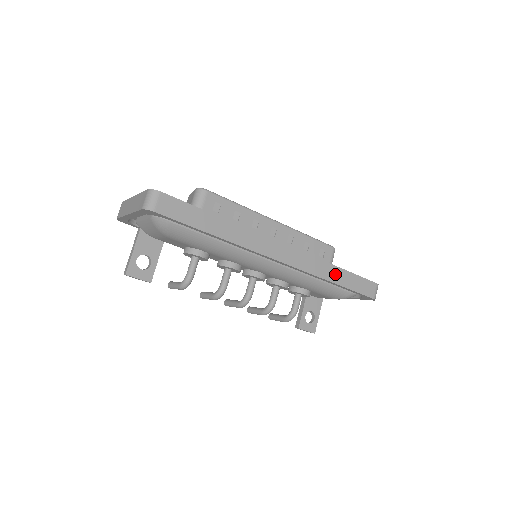
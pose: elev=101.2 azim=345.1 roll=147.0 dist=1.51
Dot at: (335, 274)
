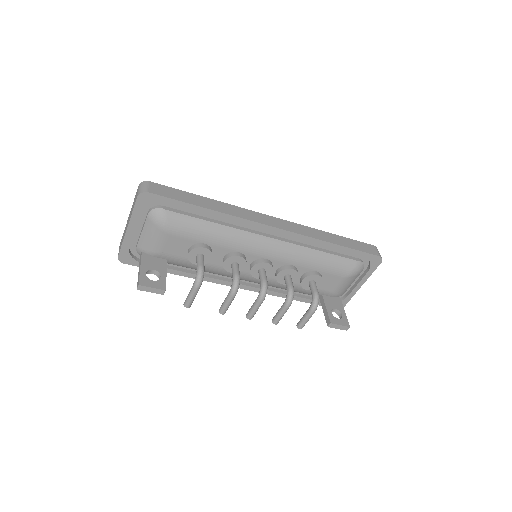
Dot at: (331, 238)
